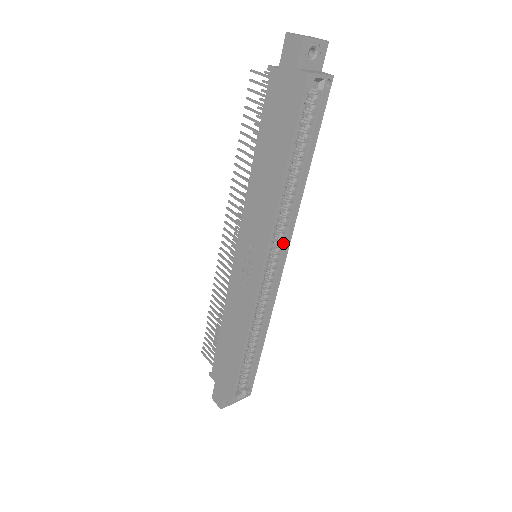
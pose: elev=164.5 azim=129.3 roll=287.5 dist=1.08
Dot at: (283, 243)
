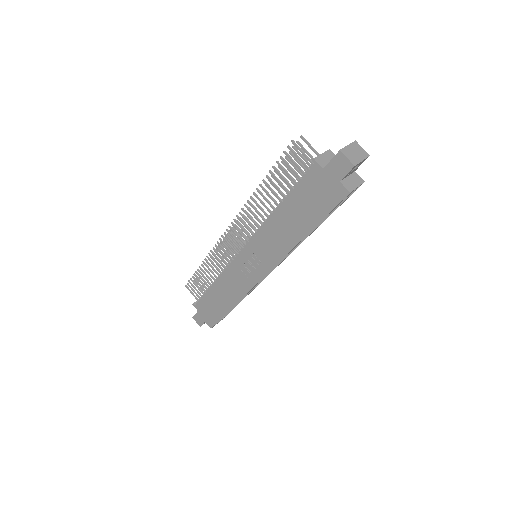
Dot at: occluded
